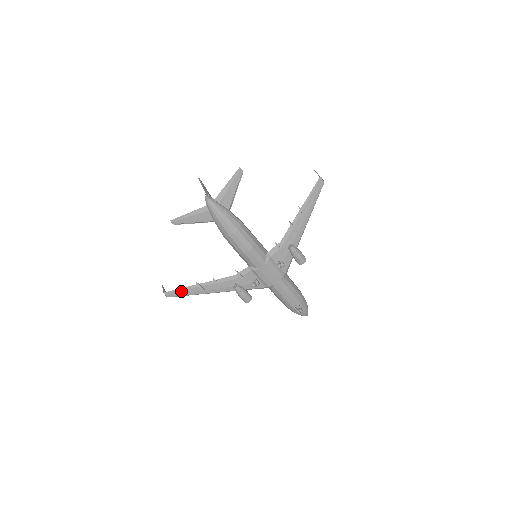
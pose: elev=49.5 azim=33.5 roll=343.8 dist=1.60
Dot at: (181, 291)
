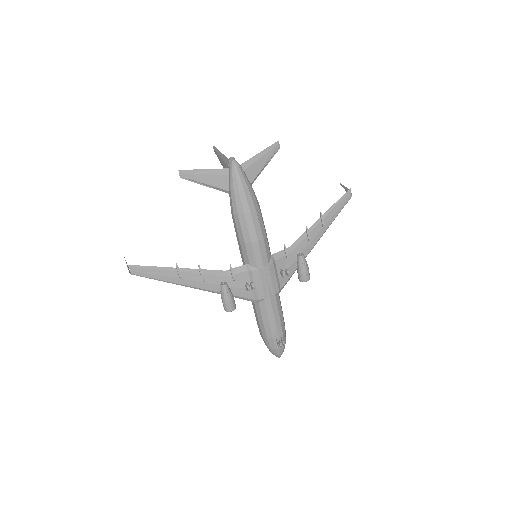
Dot at: (152, 270)
